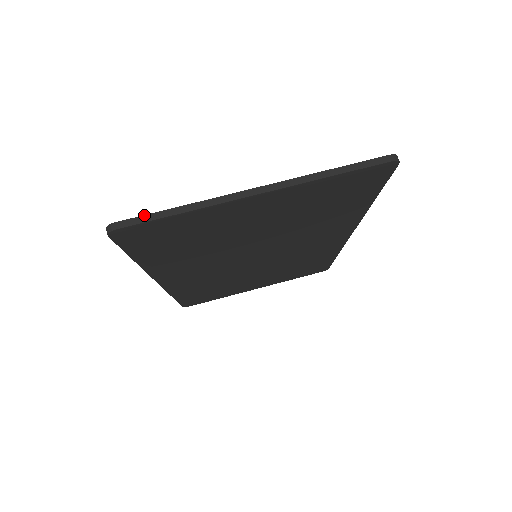
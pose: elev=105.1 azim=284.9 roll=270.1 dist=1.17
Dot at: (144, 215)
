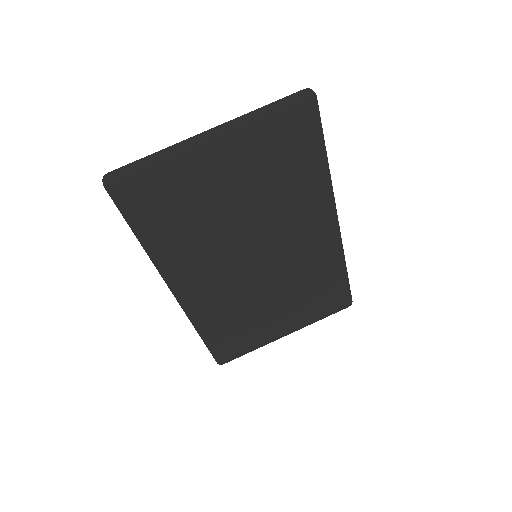
Dot at: (128, 164)
